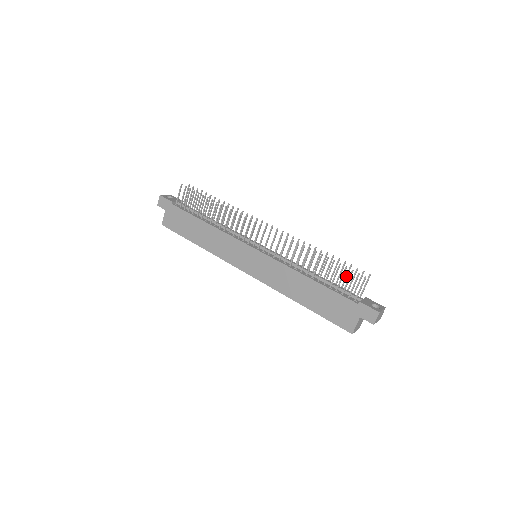
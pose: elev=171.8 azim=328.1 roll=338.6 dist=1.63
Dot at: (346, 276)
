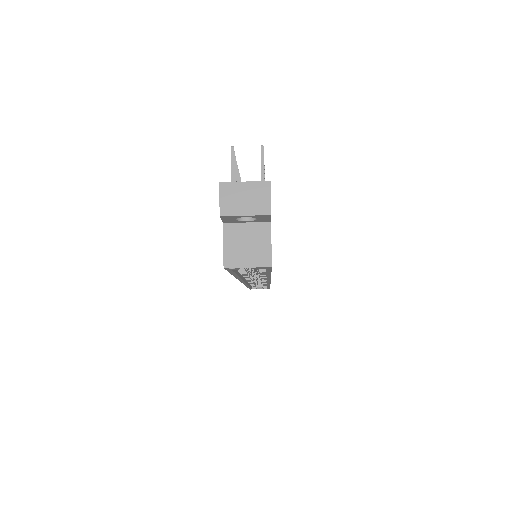
Dot at: occluded
